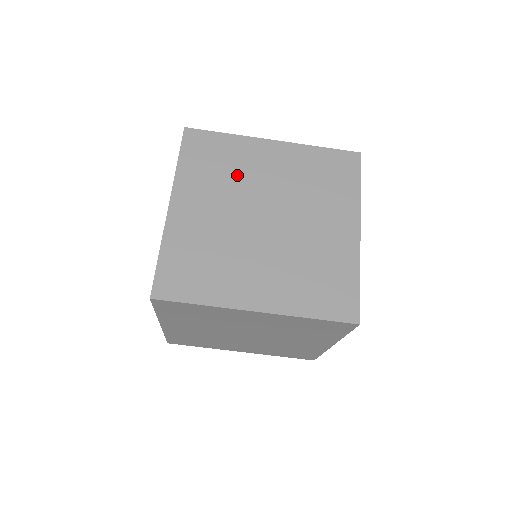
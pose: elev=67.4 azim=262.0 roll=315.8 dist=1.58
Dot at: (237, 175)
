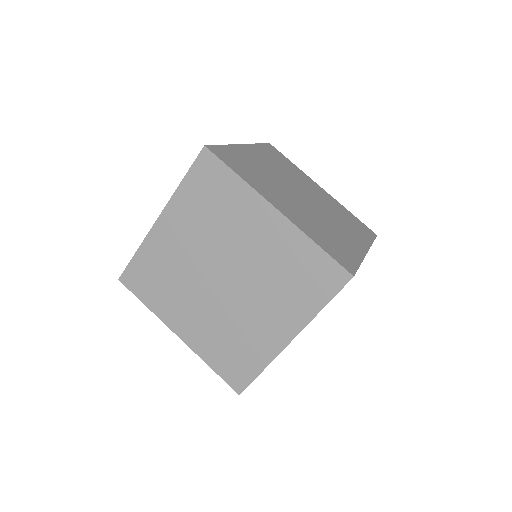
Dot at: (293, 175)
